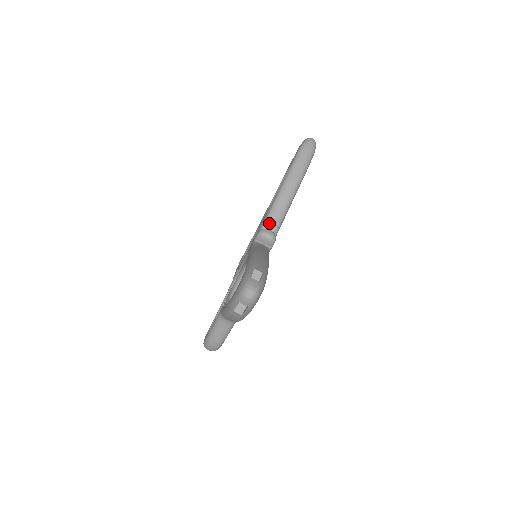
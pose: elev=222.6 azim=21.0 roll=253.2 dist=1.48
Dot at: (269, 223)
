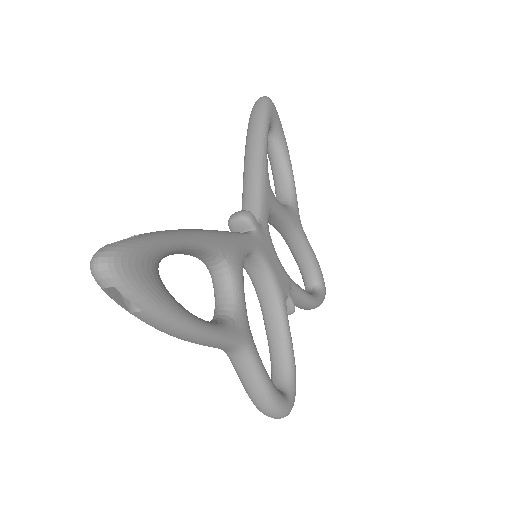
Dot at: (245, 207)
